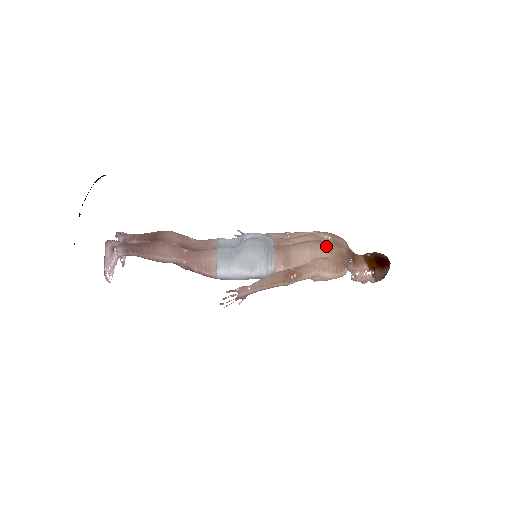
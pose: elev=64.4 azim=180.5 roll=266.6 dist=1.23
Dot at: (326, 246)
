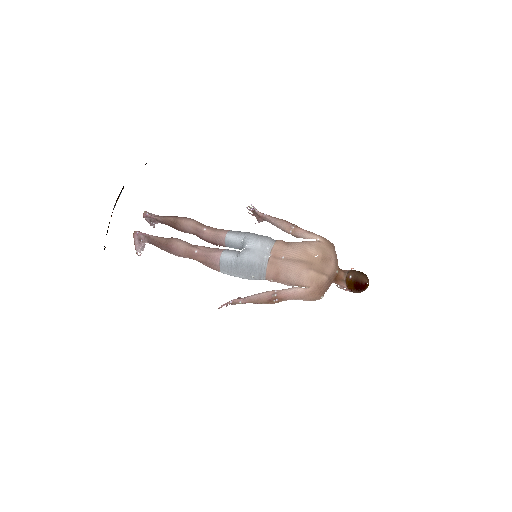
Dot at: (309, 276)
